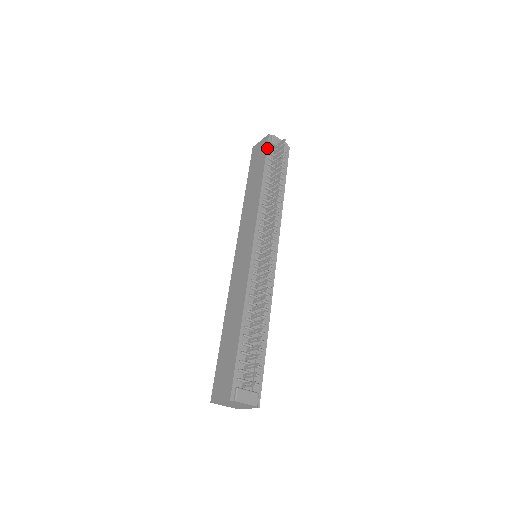
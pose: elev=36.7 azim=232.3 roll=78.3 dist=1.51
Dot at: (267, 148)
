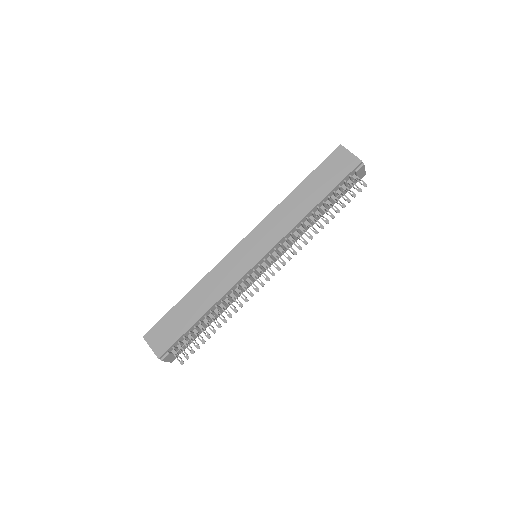
Dot at: (348, 175)
